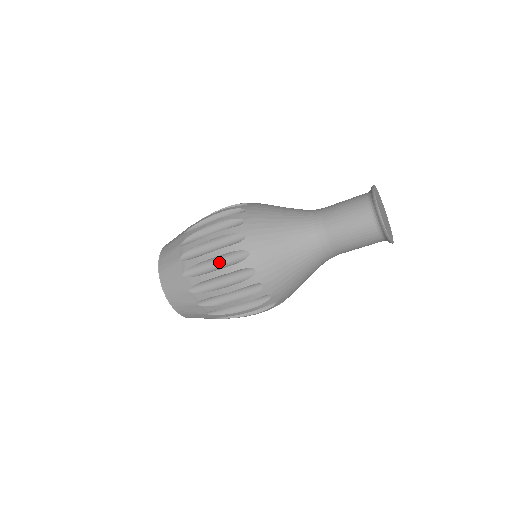
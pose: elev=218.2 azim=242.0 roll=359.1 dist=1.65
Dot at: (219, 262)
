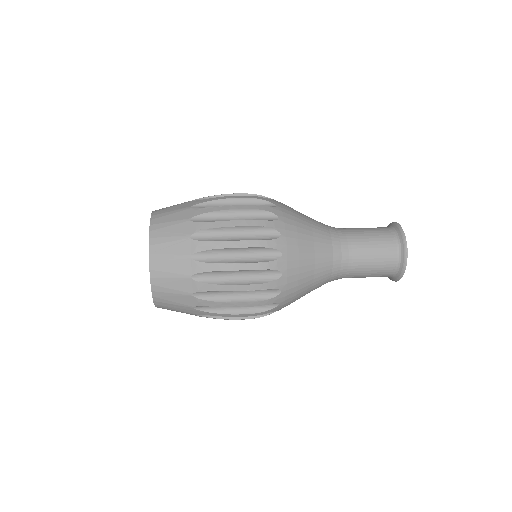
Dot at: occluded
